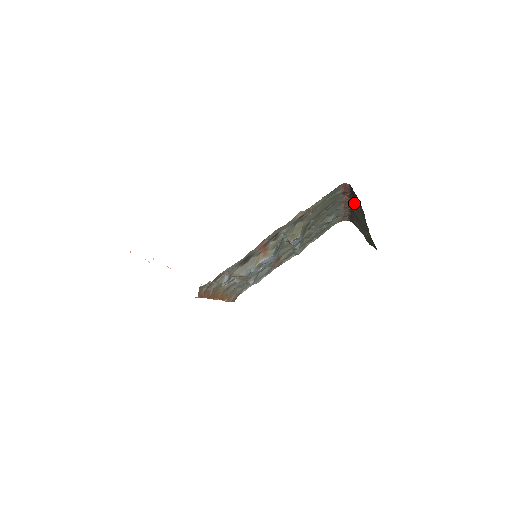
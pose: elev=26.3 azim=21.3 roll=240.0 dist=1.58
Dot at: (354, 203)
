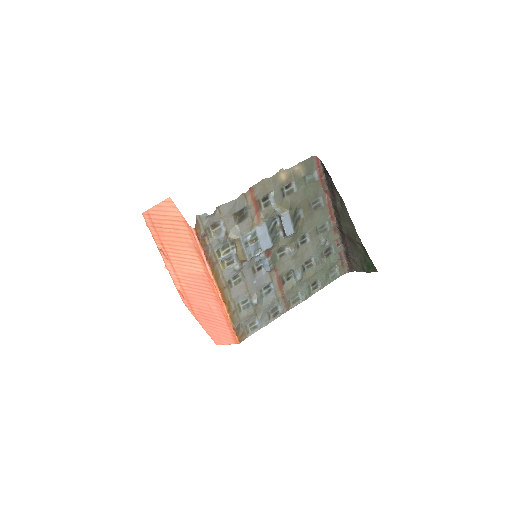
Dot at: (336, 205)
